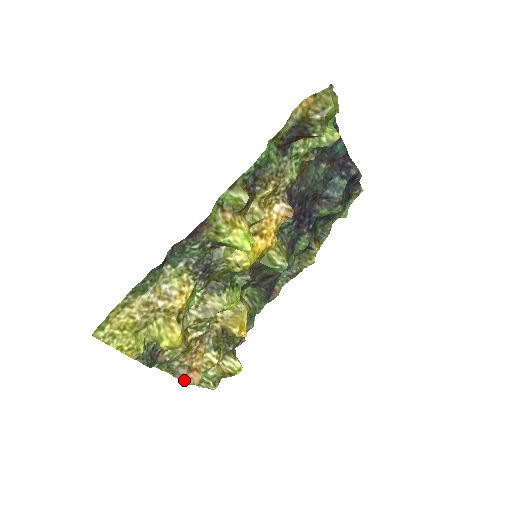
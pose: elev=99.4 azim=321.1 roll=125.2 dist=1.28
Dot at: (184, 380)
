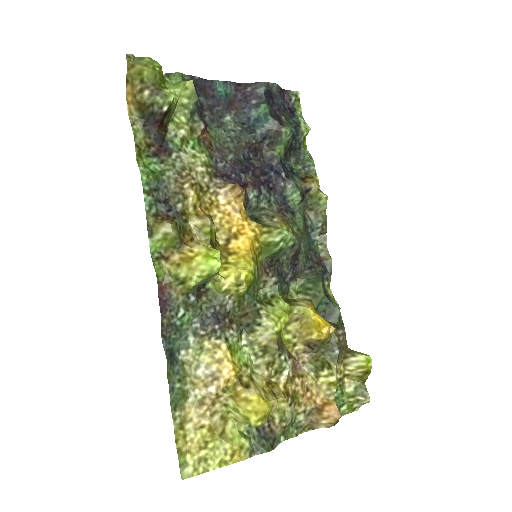
Dot at: (325, 424)
